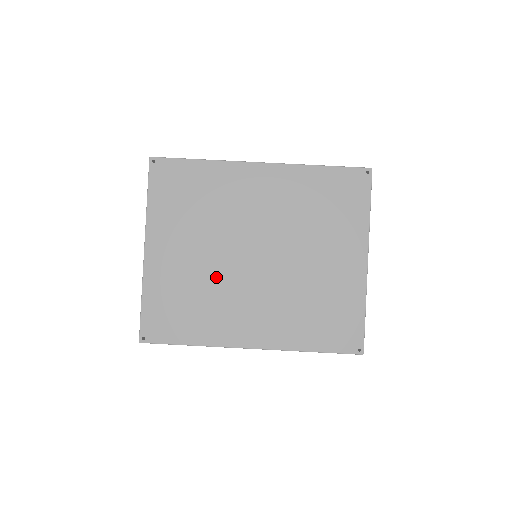
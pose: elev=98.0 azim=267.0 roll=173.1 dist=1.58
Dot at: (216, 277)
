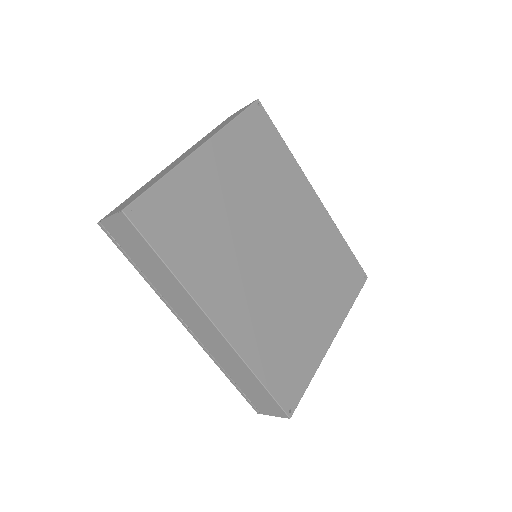
Dot at: (235, 234)
